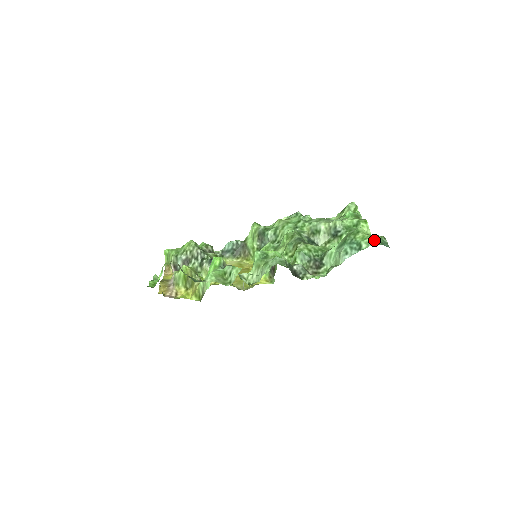
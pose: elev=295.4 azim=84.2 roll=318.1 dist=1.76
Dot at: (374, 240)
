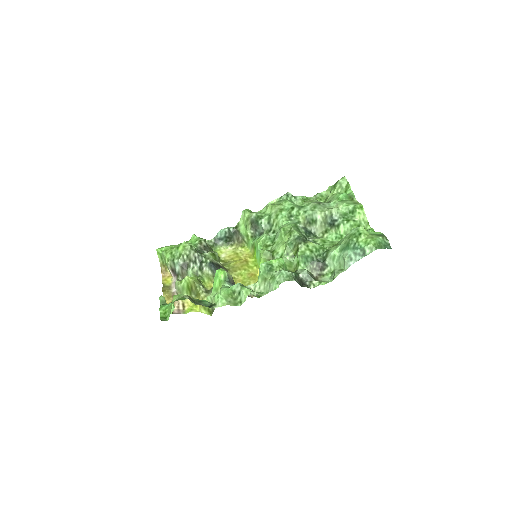
Dot at: (377, 244)
